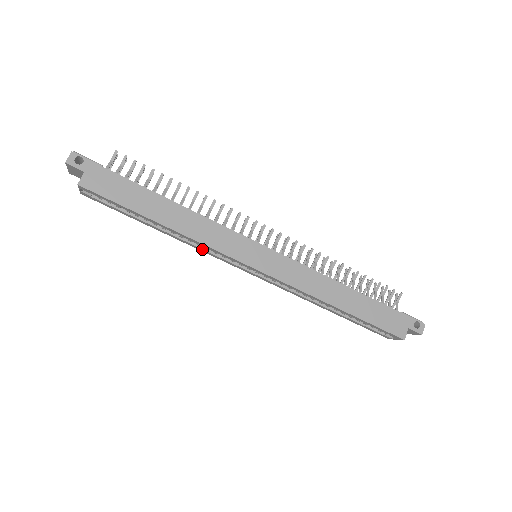
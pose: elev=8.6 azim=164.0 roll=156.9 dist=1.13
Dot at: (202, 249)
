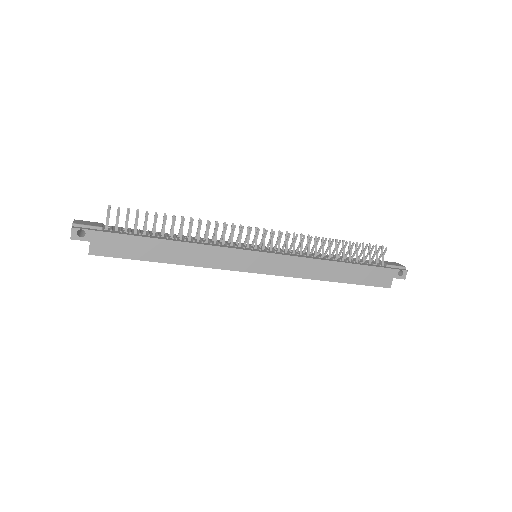
Dot at: occluded
